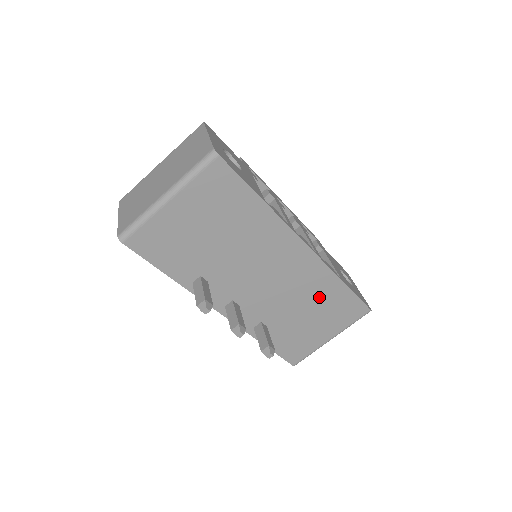
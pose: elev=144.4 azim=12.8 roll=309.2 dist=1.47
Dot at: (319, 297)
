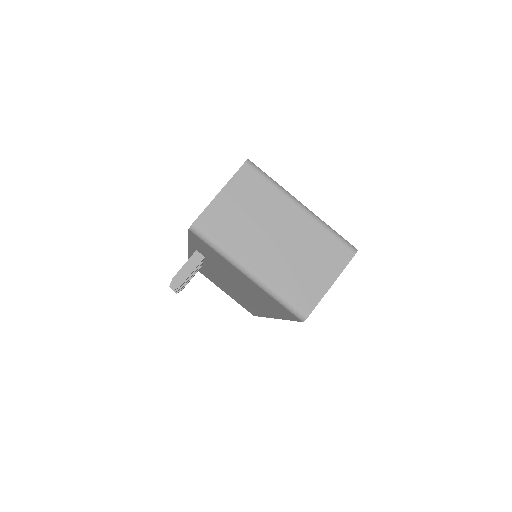
Dot at: occluded
